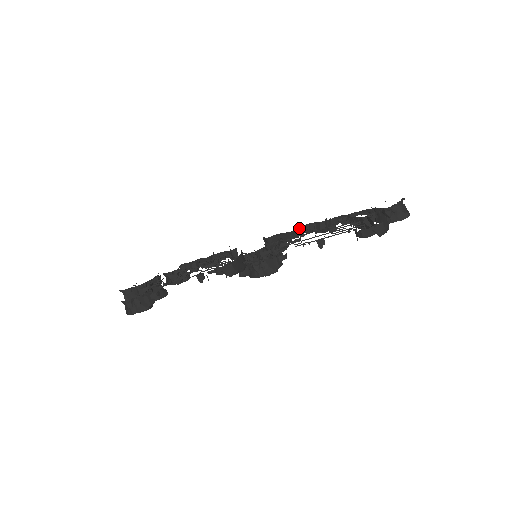
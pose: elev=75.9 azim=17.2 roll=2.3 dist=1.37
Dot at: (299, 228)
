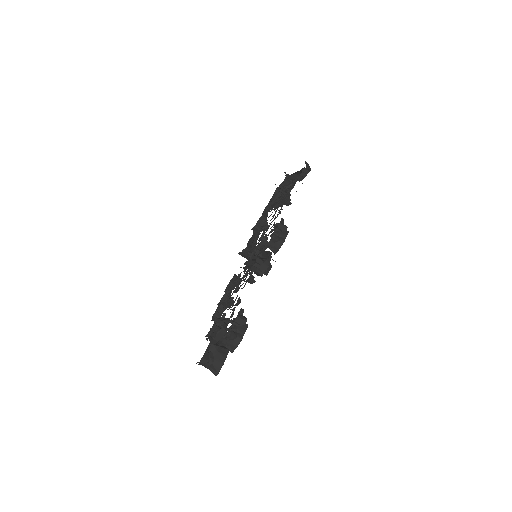
Dot at: occluded
